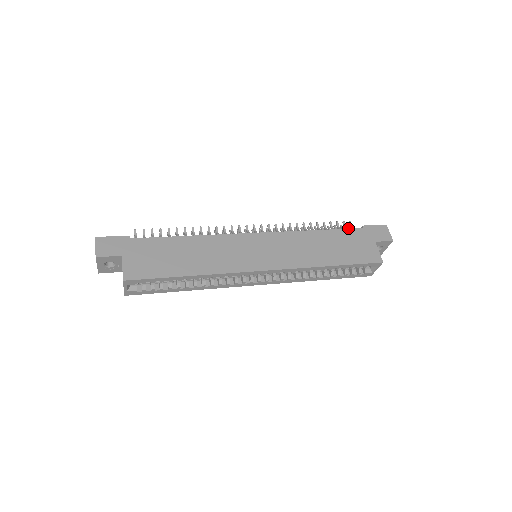
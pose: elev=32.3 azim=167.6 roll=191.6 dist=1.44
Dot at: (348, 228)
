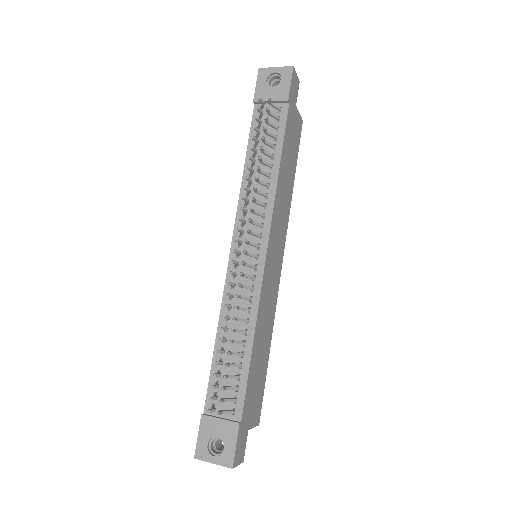
Dot at: (264, 104)
